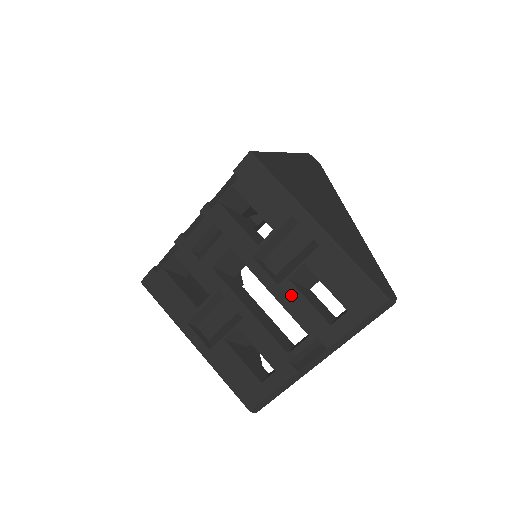
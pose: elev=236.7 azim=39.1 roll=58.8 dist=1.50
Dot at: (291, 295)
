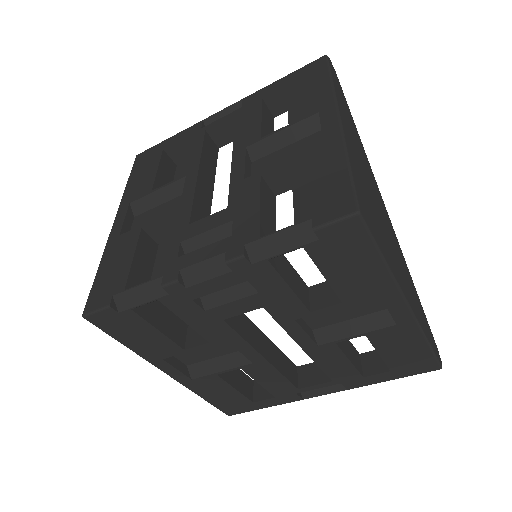
Dot at: (330, 355)
